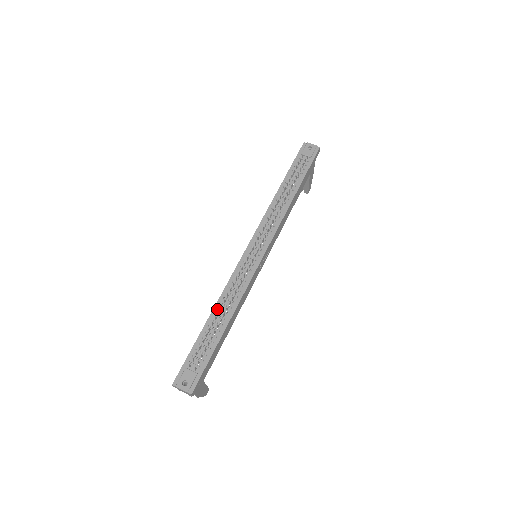
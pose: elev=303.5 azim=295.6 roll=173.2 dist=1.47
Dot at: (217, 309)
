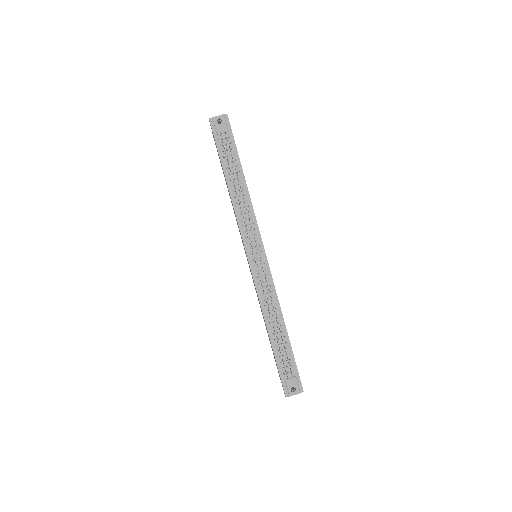
Dot at: (269, 324)
